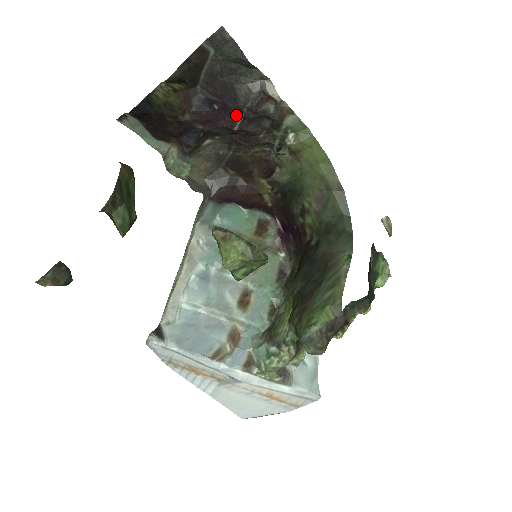
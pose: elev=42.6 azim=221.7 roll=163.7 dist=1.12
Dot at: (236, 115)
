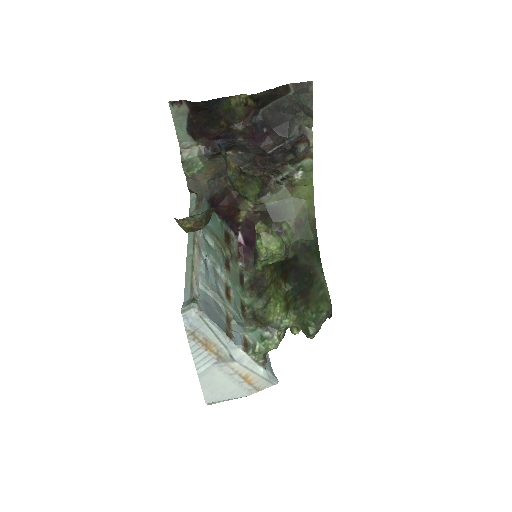
Dot at: (277, 142)
